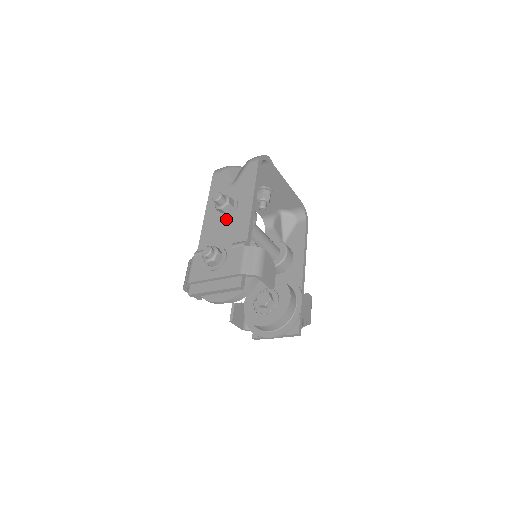
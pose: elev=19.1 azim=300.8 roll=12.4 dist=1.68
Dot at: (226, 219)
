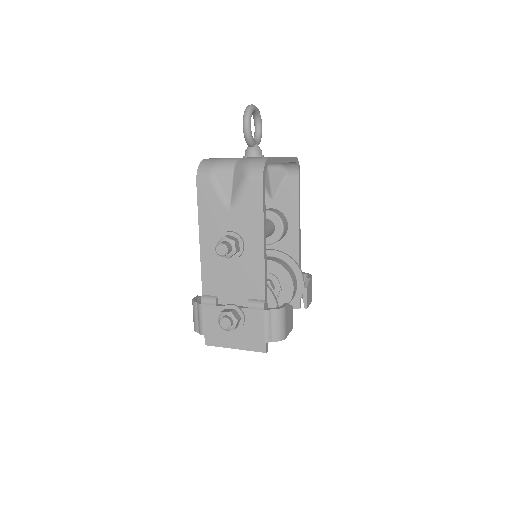
Dot at: (232, 262)
